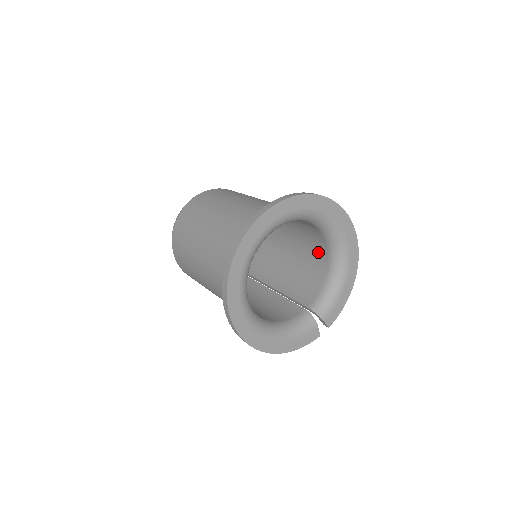
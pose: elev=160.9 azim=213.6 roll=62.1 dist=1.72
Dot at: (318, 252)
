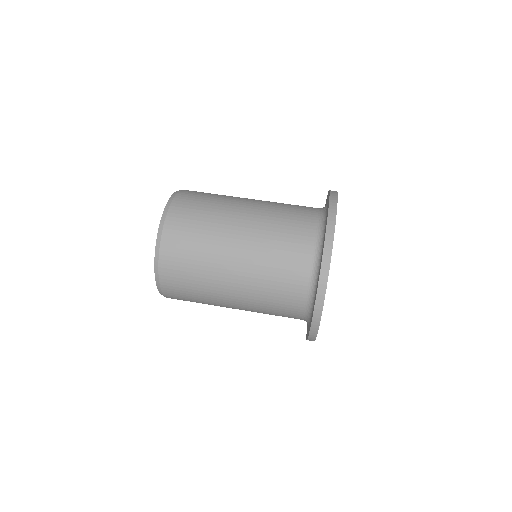
Dot at: occluded
